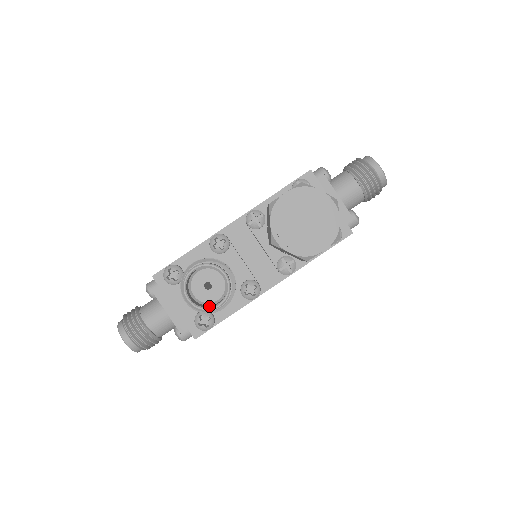
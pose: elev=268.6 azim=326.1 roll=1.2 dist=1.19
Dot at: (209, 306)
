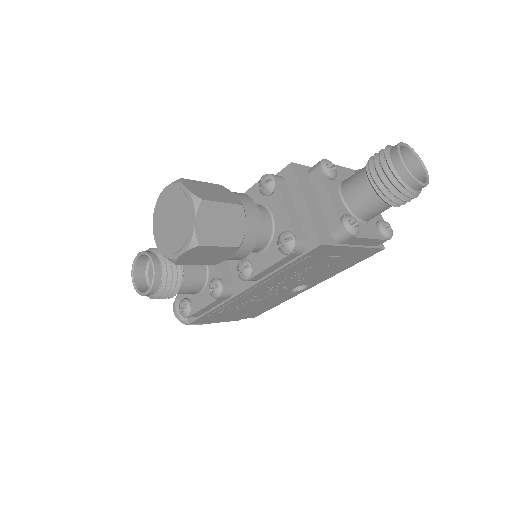
Dot at: occluded
